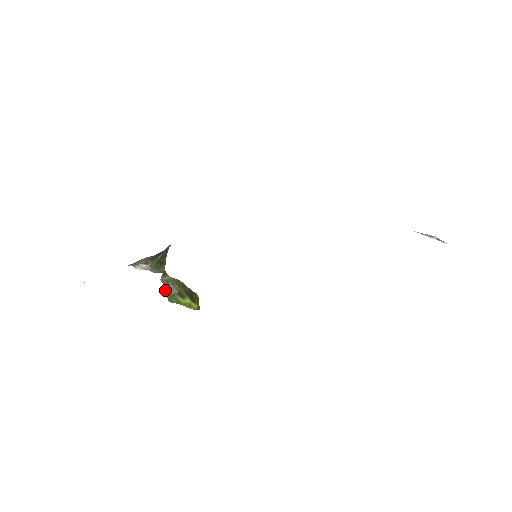
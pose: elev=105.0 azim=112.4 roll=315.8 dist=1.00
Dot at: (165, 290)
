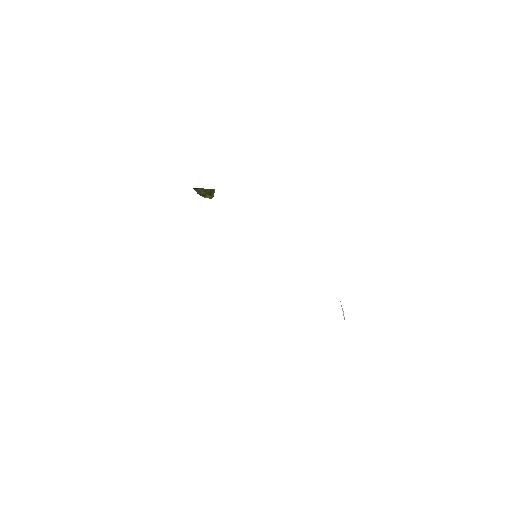
Dot at: (194, 189)
